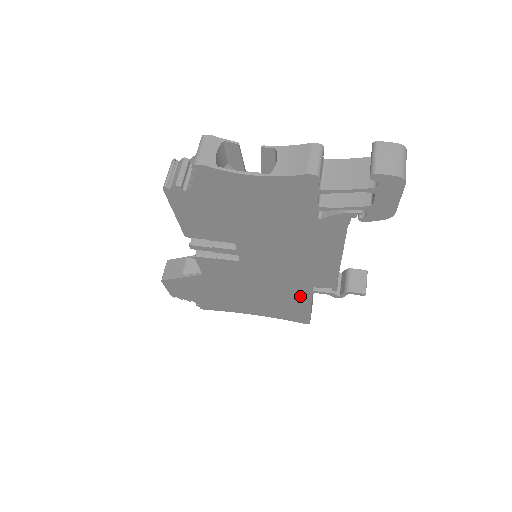
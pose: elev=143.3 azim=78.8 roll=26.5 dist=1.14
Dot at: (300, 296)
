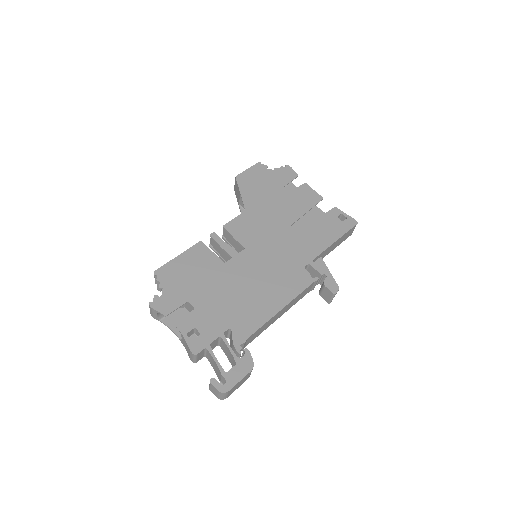
Dot at: occluded
